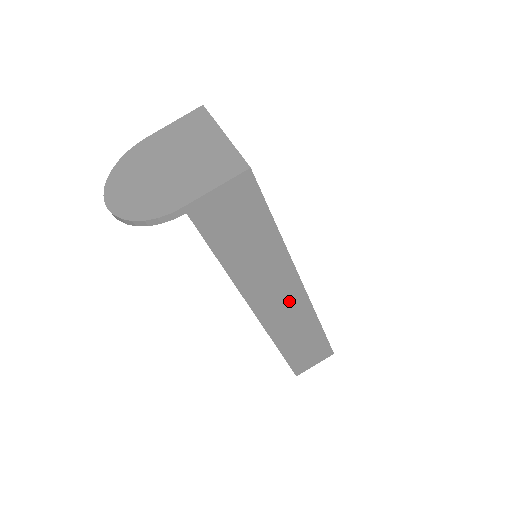
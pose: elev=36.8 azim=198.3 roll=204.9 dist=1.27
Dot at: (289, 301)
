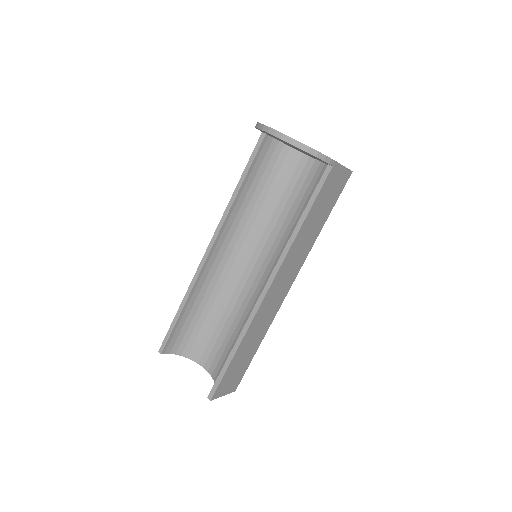
Dot at: (280, 294)
